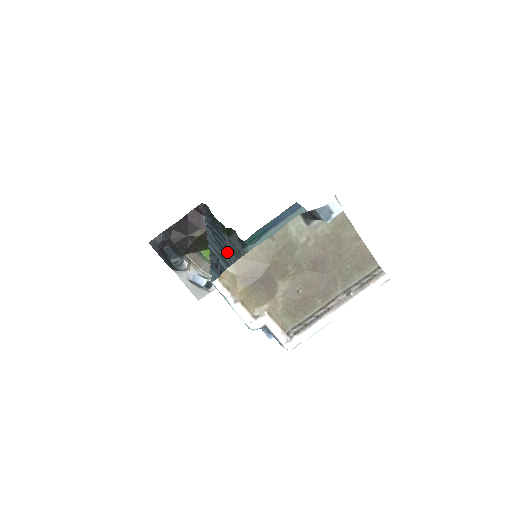
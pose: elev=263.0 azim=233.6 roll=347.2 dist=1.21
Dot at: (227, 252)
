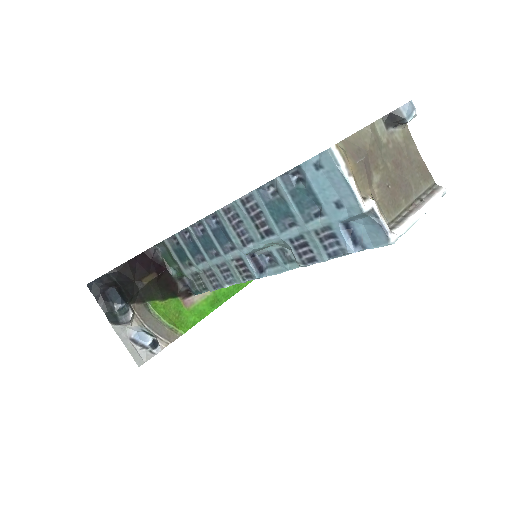
Dot at: (231, 245)
